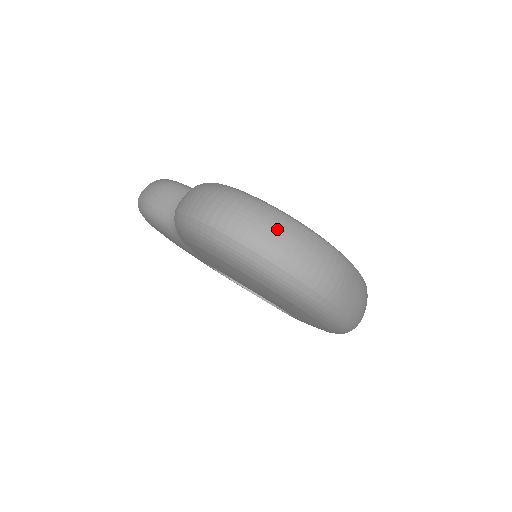
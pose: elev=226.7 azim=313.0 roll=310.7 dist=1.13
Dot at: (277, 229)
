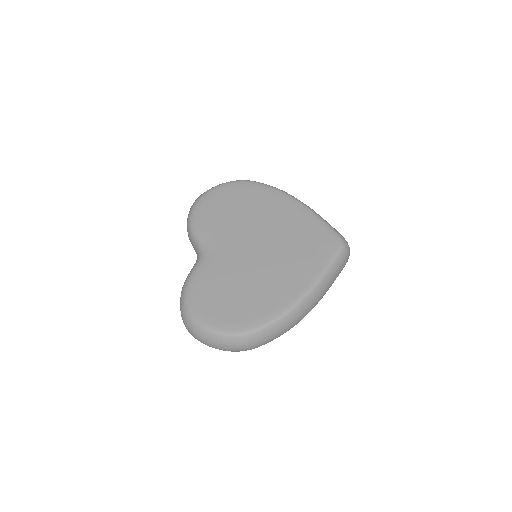
Dot at: (206, 340)
